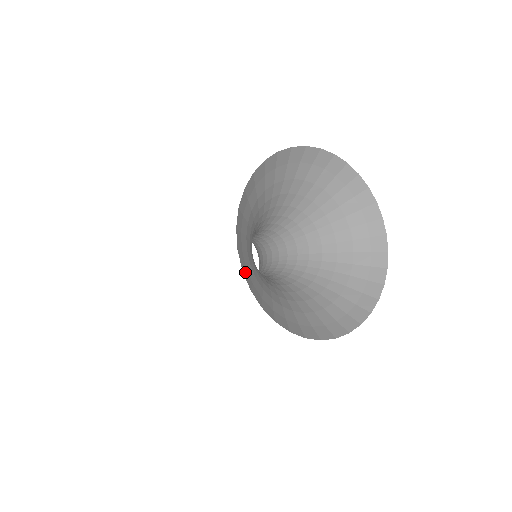
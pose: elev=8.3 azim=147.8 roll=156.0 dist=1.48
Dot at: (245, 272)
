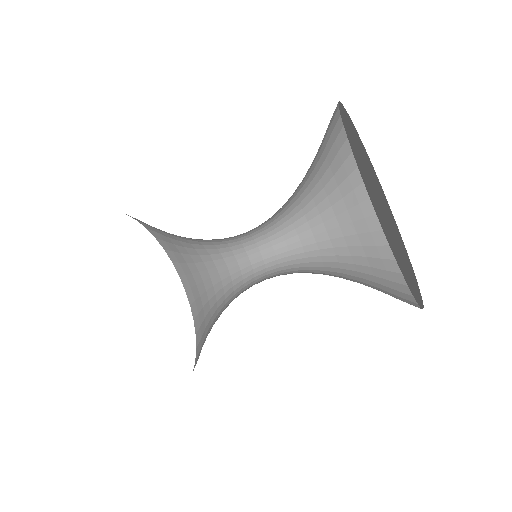
Dot at: (334, 115)
